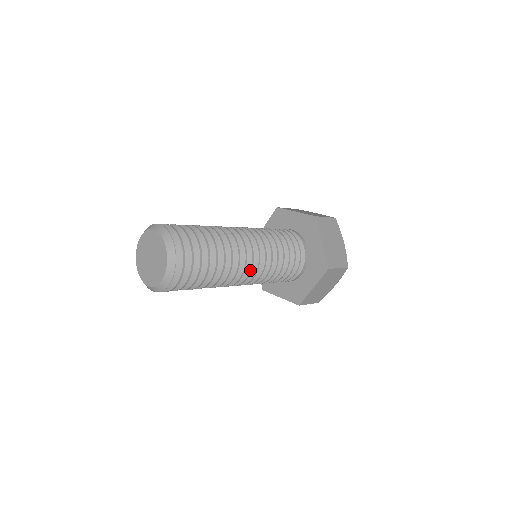
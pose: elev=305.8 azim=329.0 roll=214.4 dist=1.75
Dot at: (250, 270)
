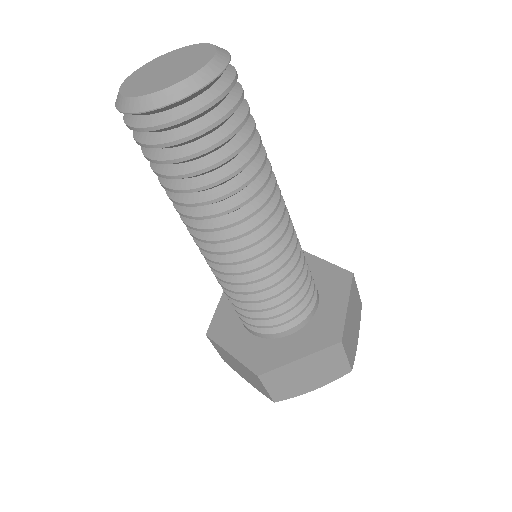
Dot at: (262, 238)
